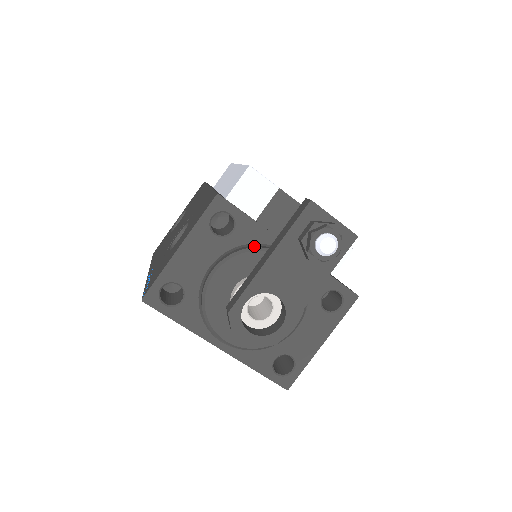
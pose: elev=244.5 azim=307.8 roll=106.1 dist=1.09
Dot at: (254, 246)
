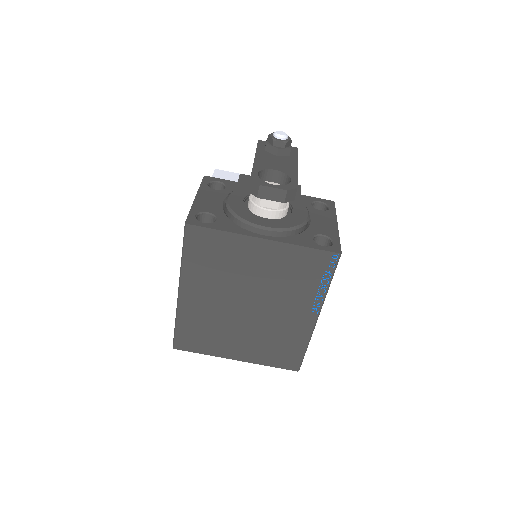
Dot at: occluded
